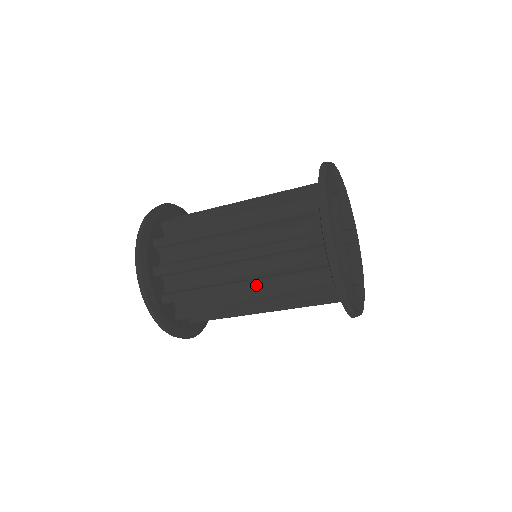
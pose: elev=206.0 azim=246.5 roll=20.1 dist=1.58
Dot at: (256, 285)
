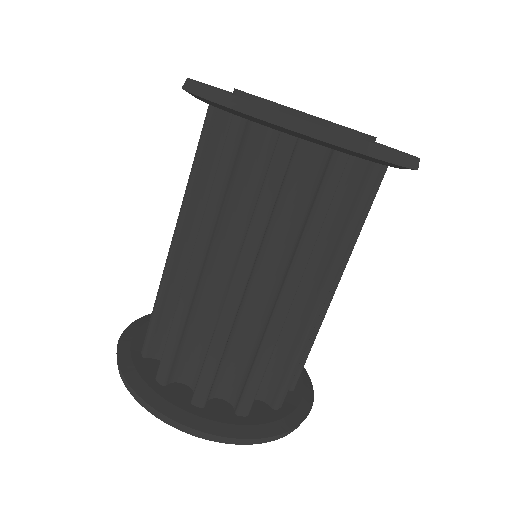
Dot at: (179, 219)
